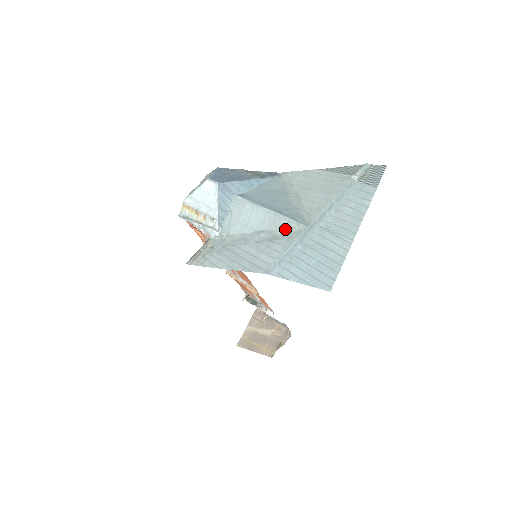
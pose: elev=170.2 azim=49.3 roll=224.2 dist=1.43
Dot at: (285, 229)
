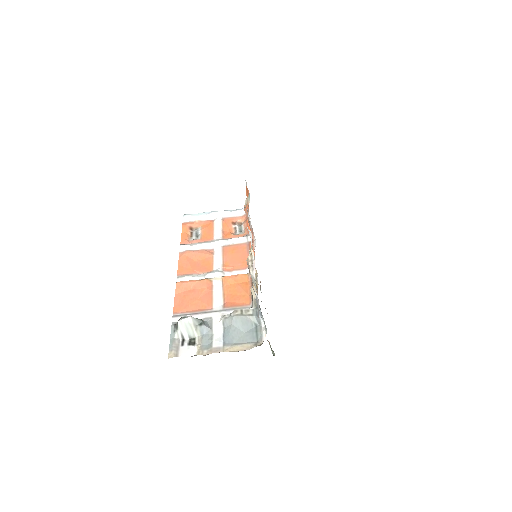
Dot at: occluded
